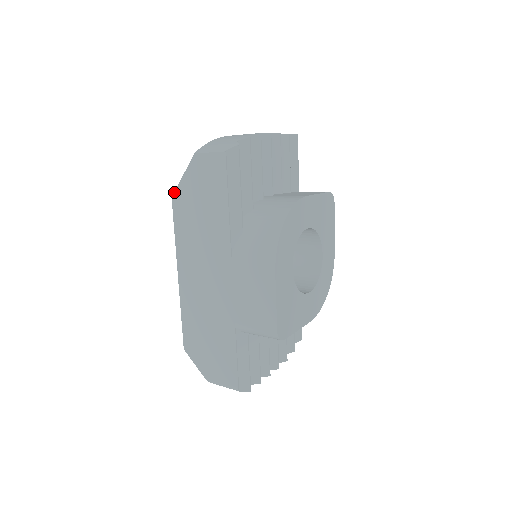
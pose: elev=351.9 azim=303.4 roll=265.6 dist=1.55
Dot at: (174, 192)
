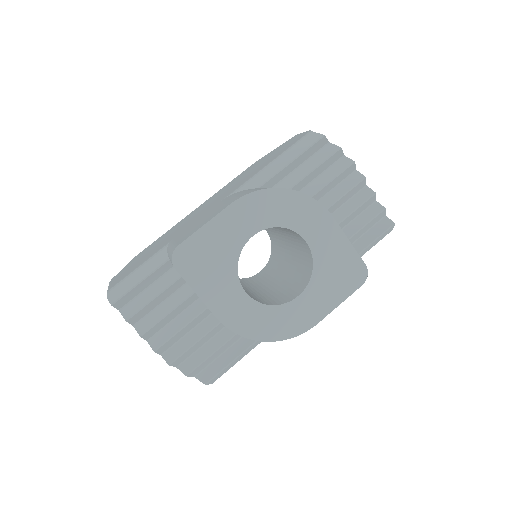
Dot at: (261, 158)
